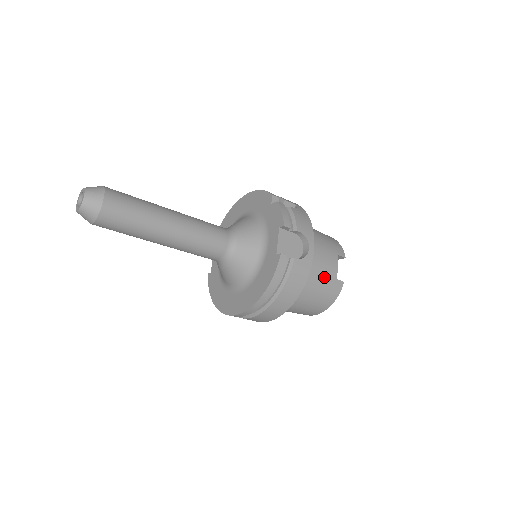
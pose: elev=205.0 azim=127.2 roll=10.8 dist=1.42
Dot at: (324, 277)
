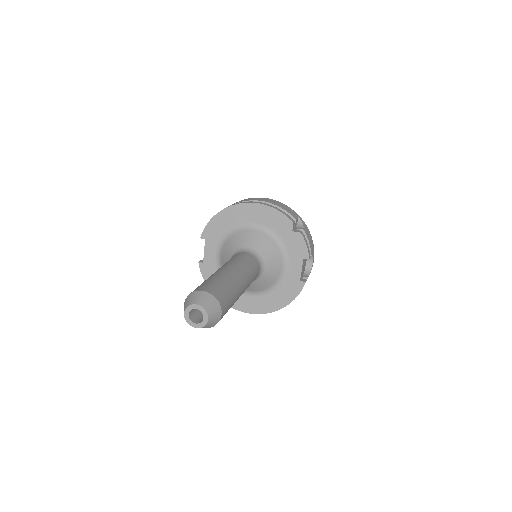
Dot at: occluded
